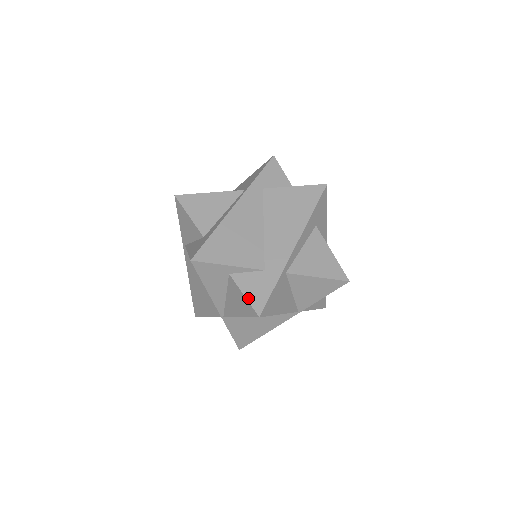
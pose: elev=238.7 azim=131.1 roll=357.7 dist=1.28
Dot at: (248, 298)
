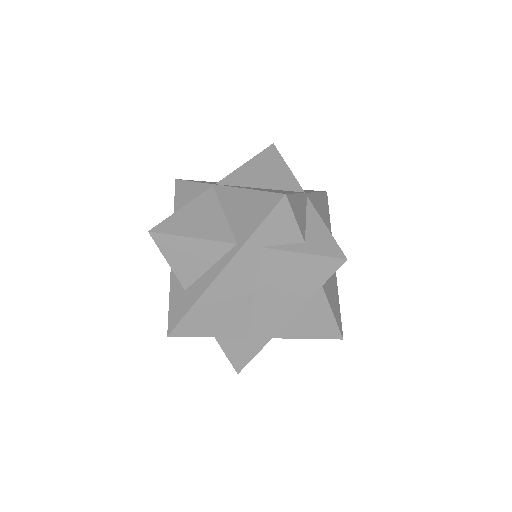
Dot at: (229, 357)
